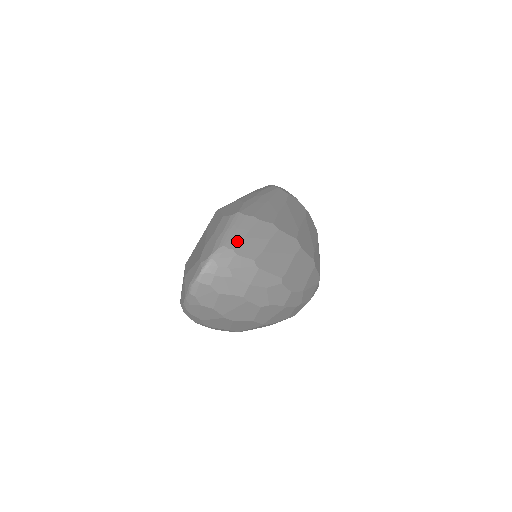
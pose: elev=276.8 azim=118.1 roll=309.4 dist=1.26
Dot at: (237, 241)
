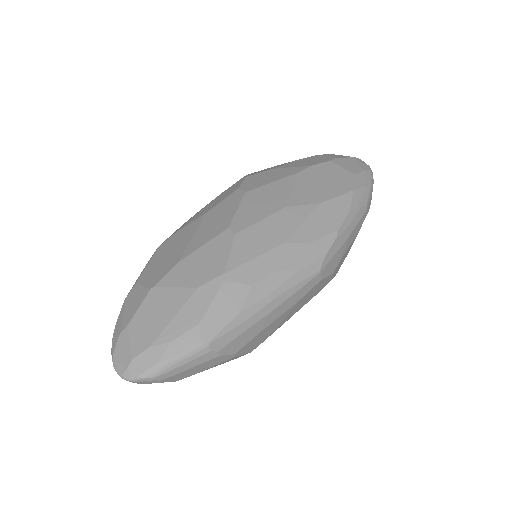
Dot at: (172, 374)
